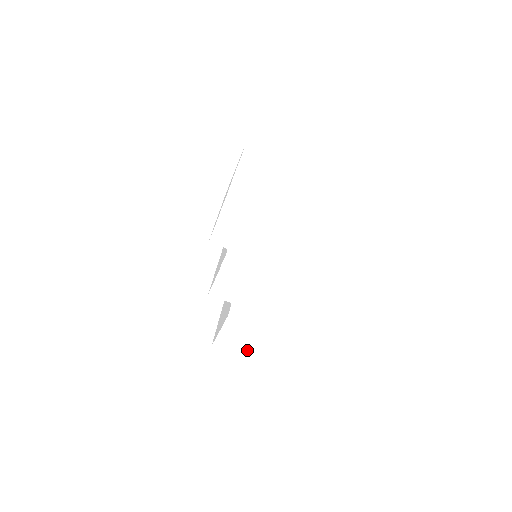
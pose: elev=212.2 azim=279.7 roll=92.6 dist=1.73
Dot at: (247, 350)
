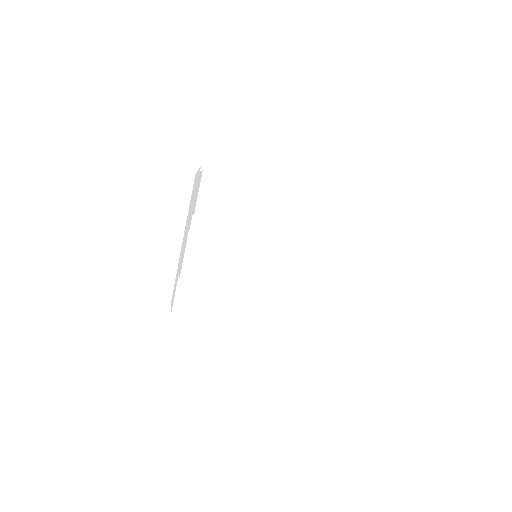
Dot at: occluded
